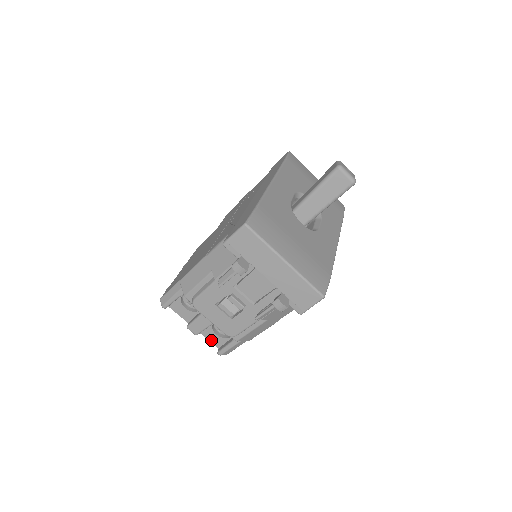
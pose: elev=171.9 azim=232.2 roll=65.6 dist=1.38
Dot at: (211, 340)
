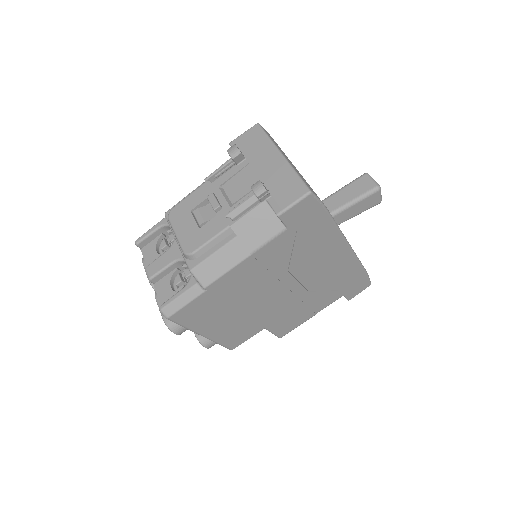
Dot at: (161, 297)
